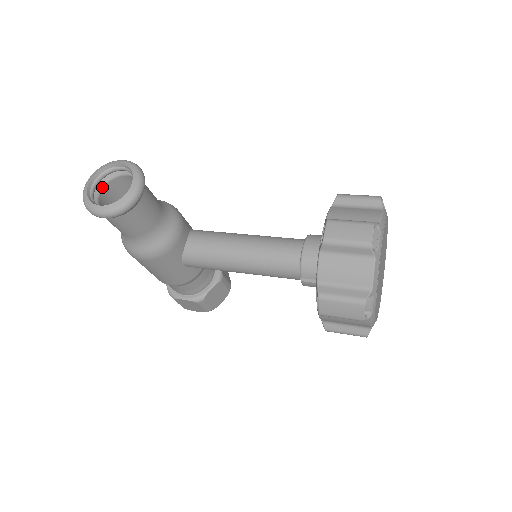
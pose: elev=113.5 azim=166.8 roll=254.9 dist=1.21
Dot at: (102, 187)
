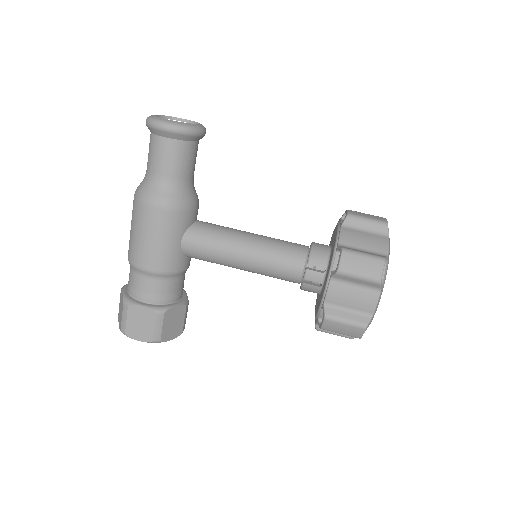
Dot at: occluded
